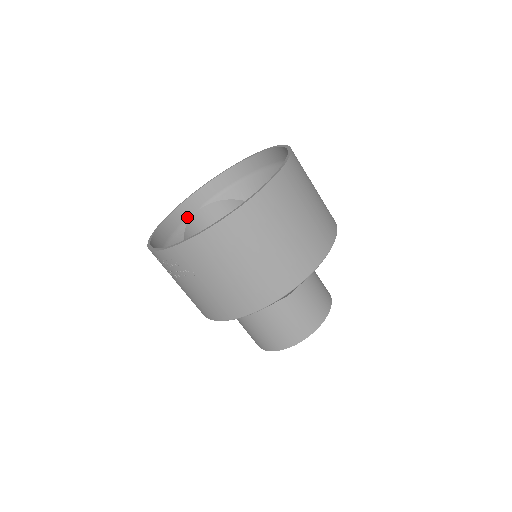
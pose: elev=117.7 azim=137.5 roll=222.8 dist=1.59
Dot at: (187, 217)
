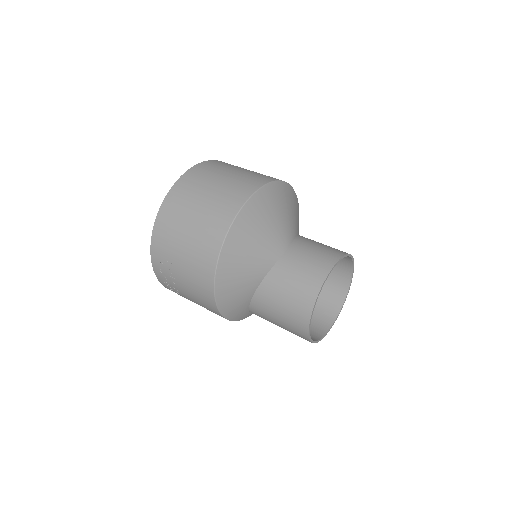
Dot at: occluded
